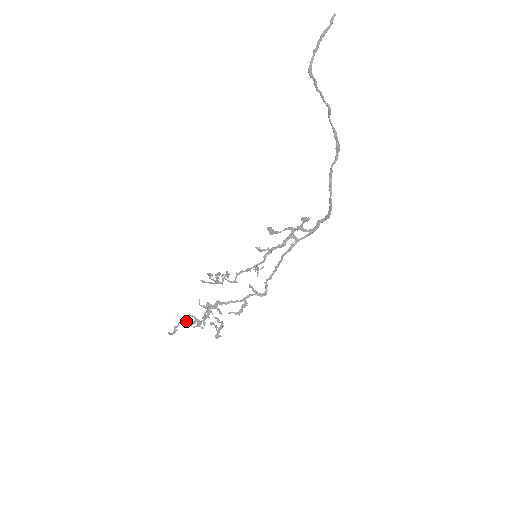
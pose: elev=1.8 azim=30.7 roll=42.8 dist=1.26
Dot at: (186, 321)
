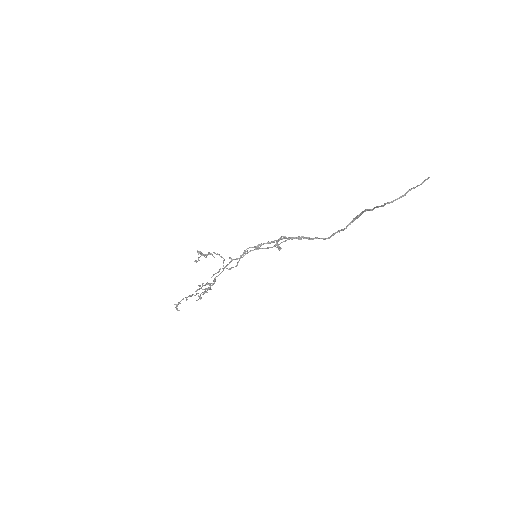
Dot at: occluded
